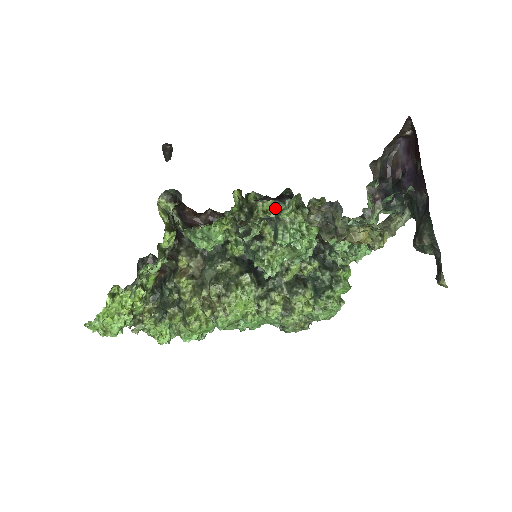
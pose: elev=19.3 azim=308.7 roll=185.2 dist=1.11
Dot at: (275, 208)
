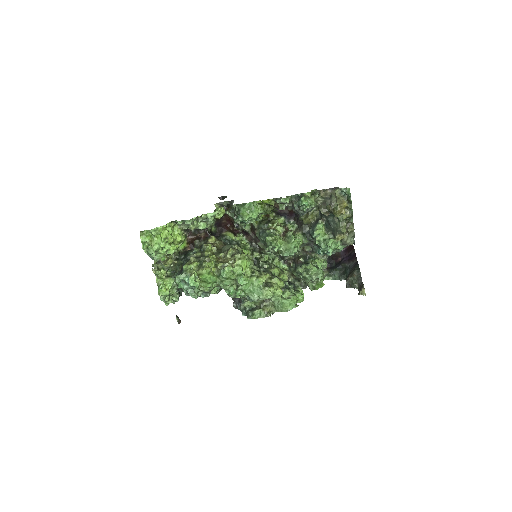
Dot at: (284, 223)
